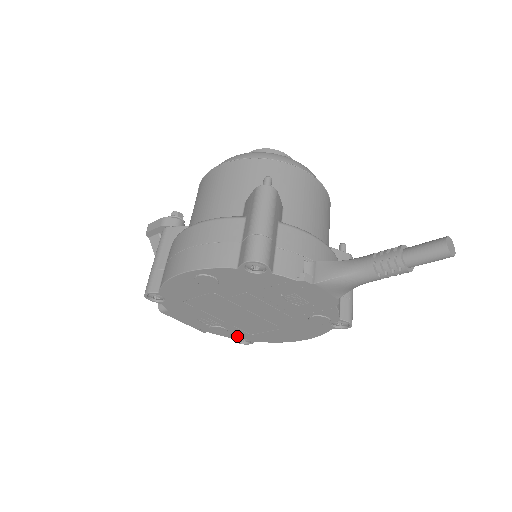
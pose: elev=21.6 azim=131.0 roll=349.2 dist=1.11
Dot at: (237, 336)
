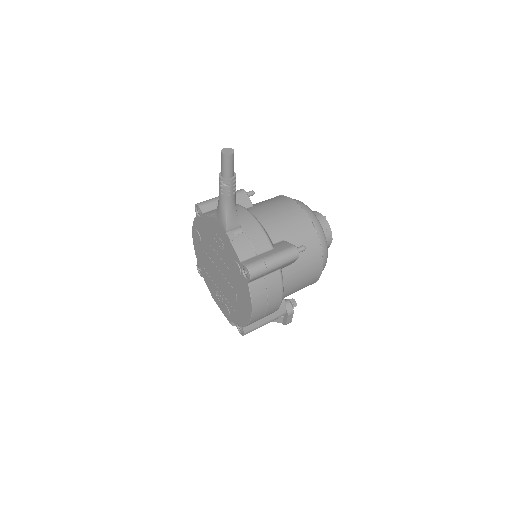
Dot at: (235, 319)
